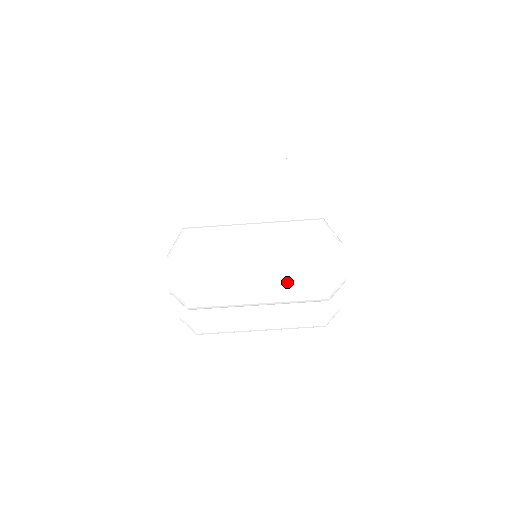
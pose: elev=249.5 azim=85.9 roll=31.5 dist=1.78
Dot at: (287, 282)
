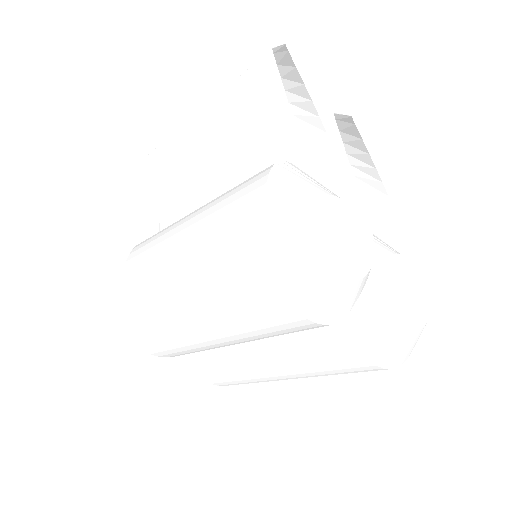
Dot at: (219, 304)
